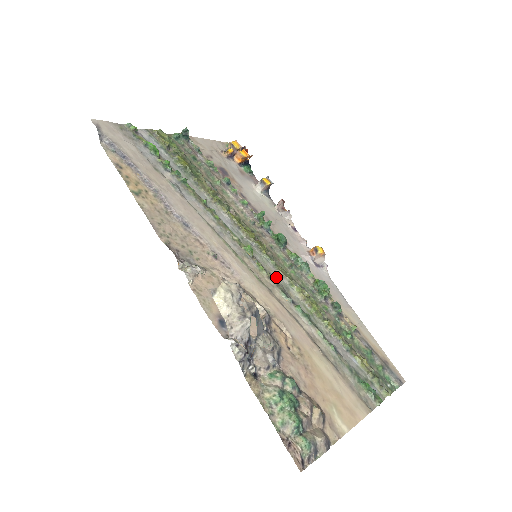
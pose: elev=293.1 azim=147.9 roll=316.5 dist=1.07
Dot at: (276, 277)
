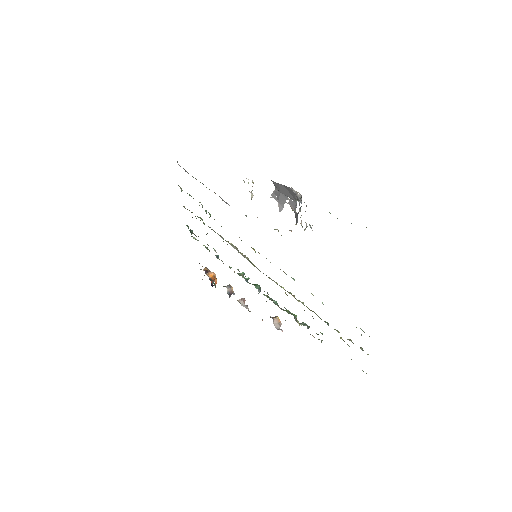
Dot at: occluded
